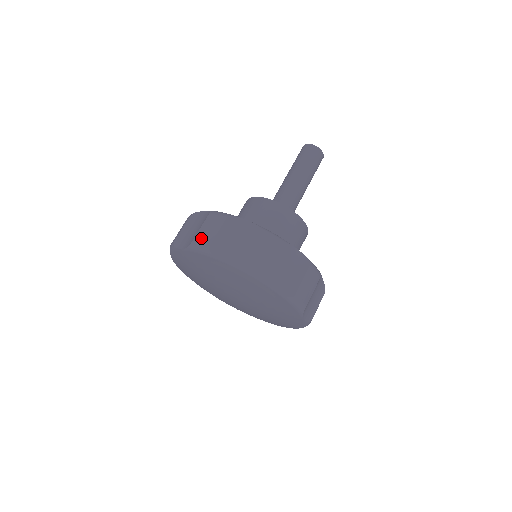
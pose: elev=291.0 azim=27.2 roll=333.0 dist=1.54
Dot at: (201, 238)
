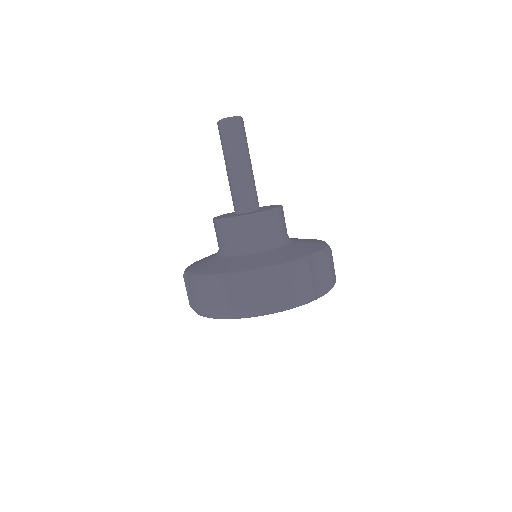
Dot at: (304, 294)
